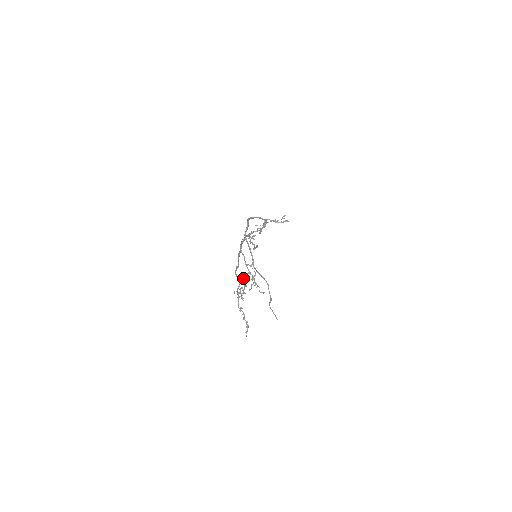
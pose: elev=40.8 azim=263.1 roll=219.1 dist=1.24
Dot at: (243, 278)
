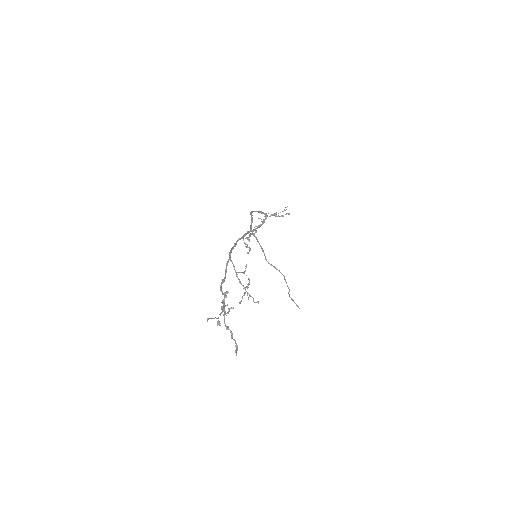
Dot at: (224, 297)
